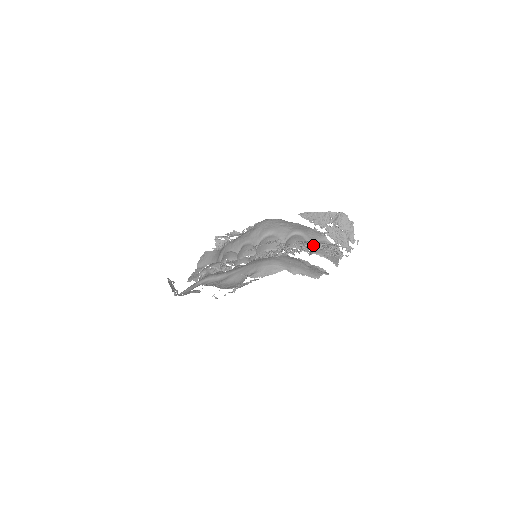
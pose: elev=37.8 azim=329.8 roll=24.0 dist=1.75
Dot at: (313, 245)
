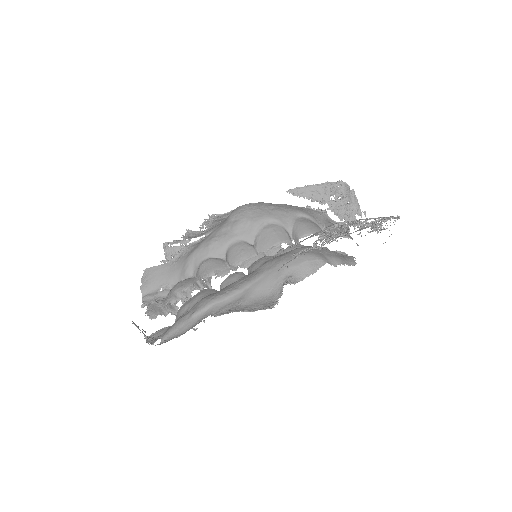
Dot at: (357, 223)
